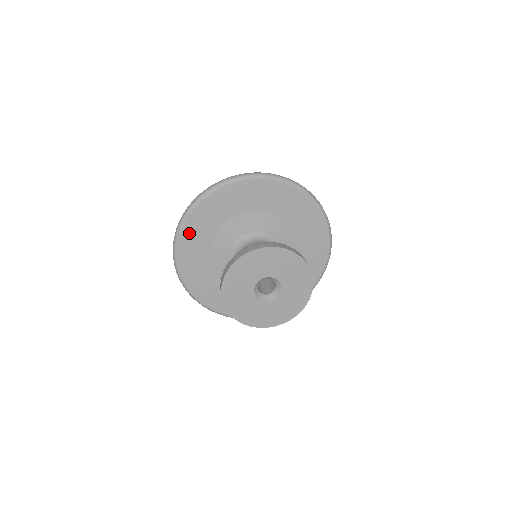
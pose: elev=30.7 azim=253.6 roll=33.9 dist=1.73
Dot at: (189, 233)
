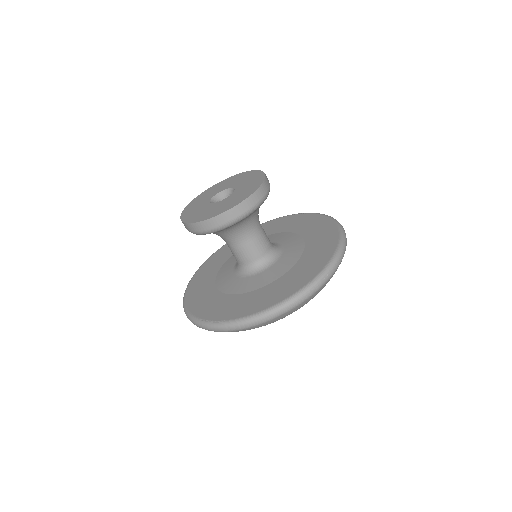
Dot at: (195, 285)
